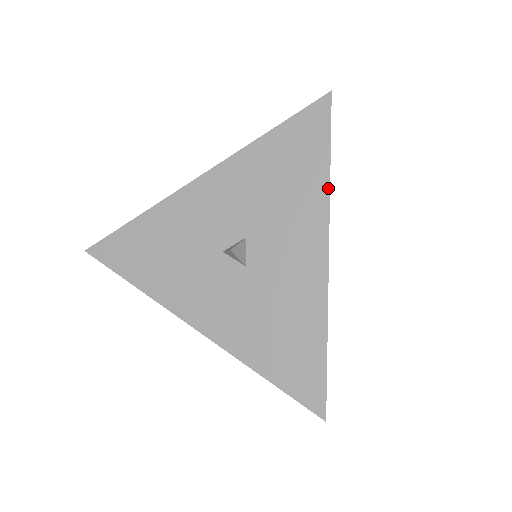
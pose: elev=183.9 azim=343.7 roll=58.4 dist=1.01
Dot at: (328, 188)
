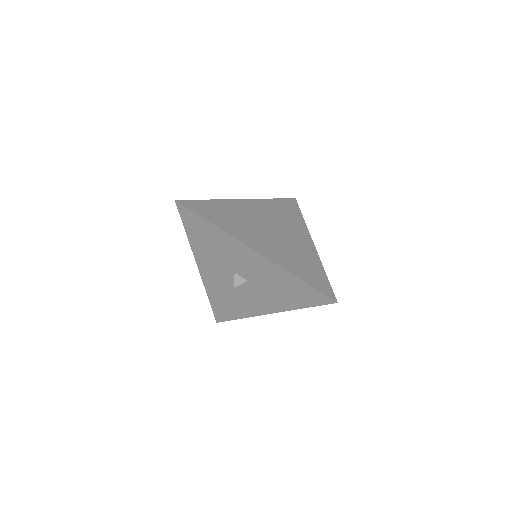
Dot at: (293, 309)
